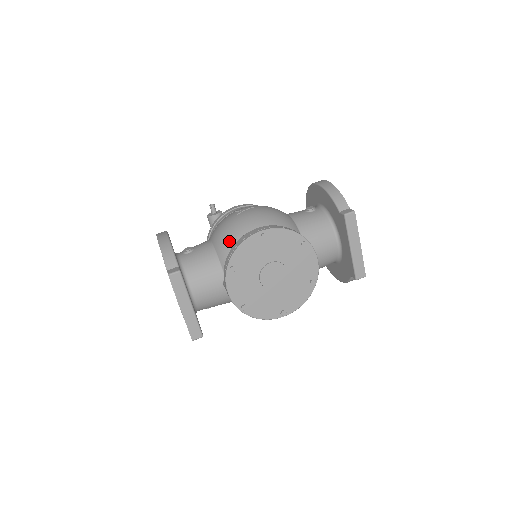
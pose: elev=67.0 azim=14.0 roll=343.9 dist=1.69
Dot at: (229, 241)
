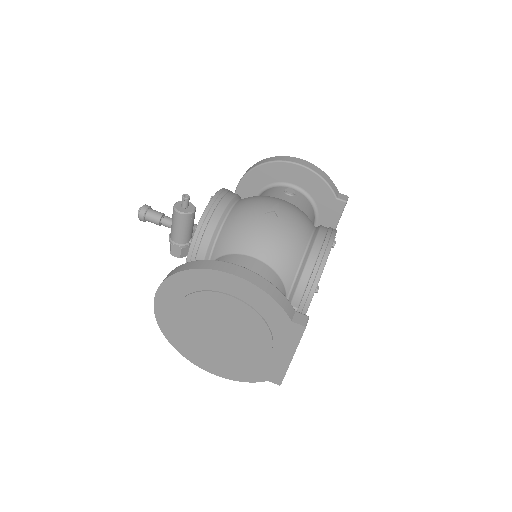
Dot at: (294, 256)
